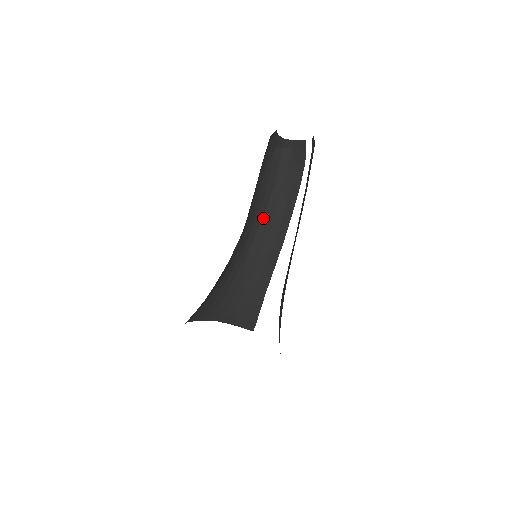
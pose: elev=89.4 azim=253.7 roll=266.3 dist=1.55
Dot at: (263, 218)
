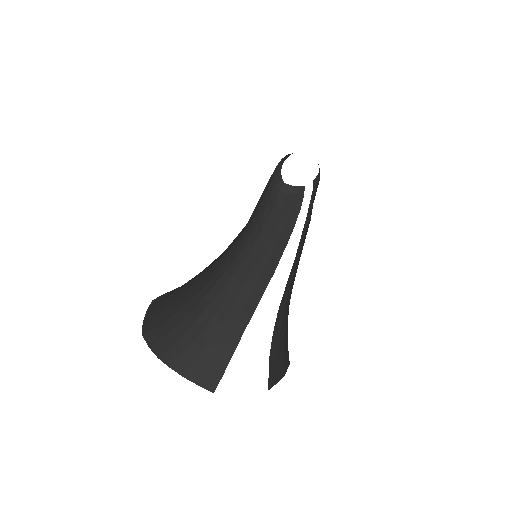
Dot at: (254, 245)
